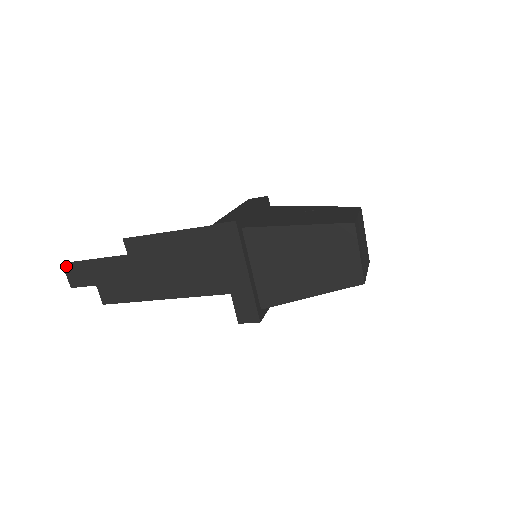
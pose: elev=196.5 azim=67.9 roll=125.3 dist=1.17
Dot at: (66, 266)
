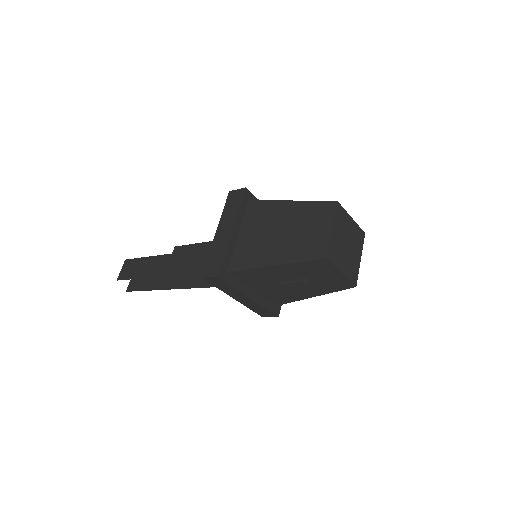
Dot at: (126, 262)
